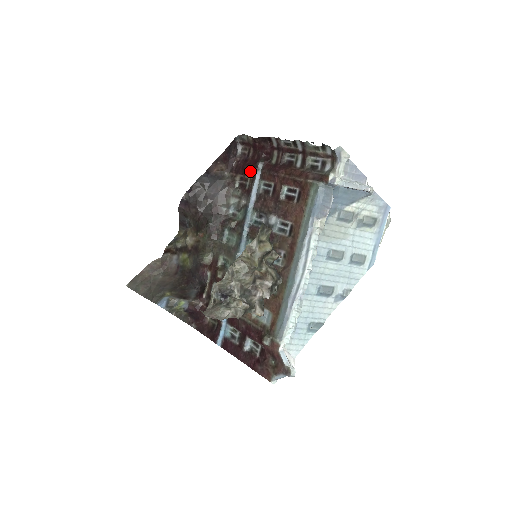
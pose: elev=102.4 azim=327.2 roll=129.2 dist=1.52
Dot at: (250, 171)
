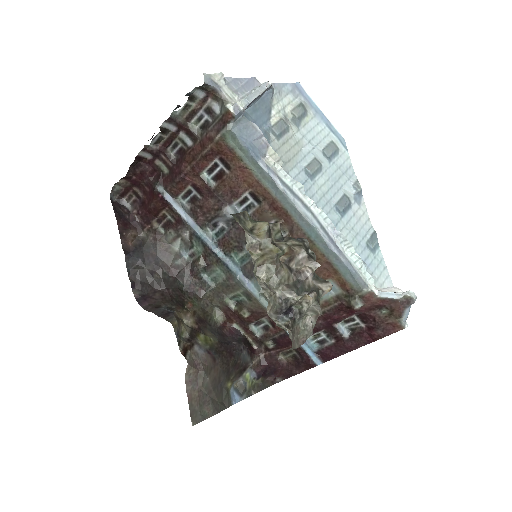
Dot at: (158, 205)
